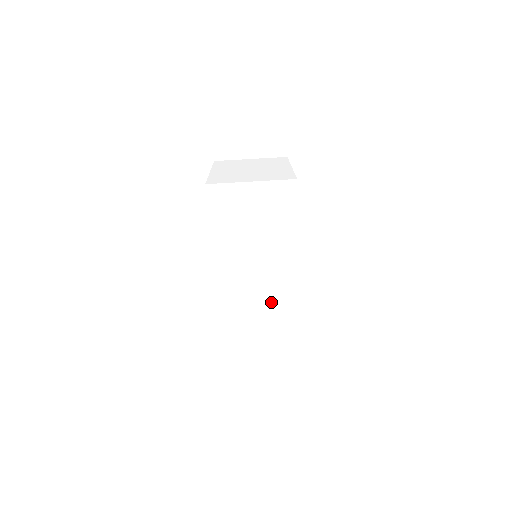
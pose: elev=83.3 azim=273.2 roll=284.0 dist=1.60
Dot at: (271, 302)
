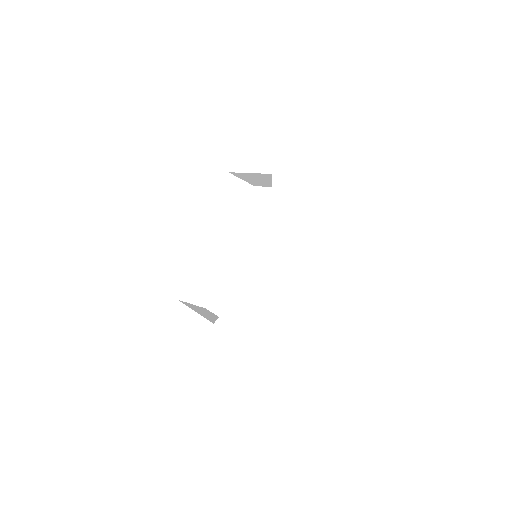
Dot at: (261, 371)
